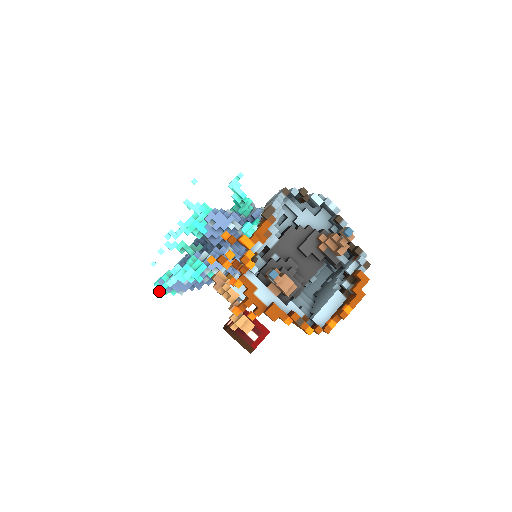
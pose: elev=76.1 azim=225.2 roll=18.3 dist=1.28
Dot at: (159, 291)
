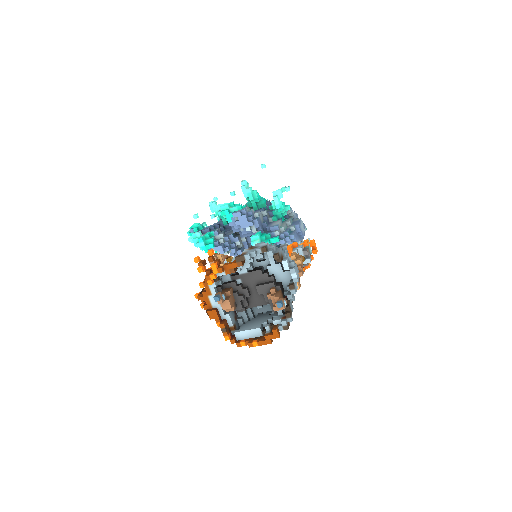
Dot at: (190, 233)
